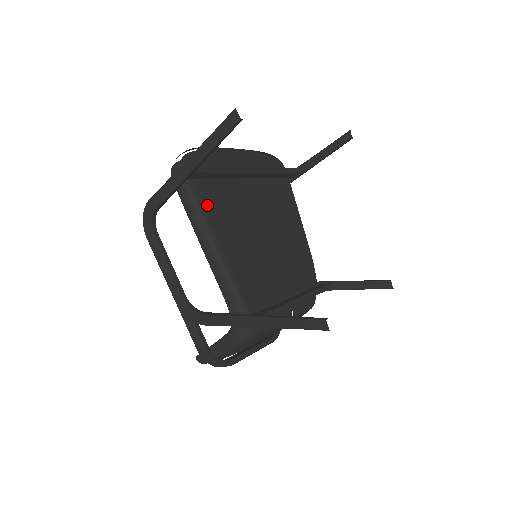
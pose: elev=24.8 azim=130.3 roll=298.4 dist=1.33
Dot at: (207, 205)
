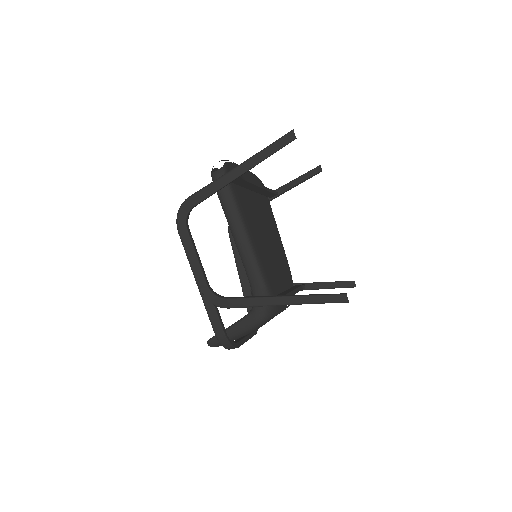
Dot at: (241, 205)
